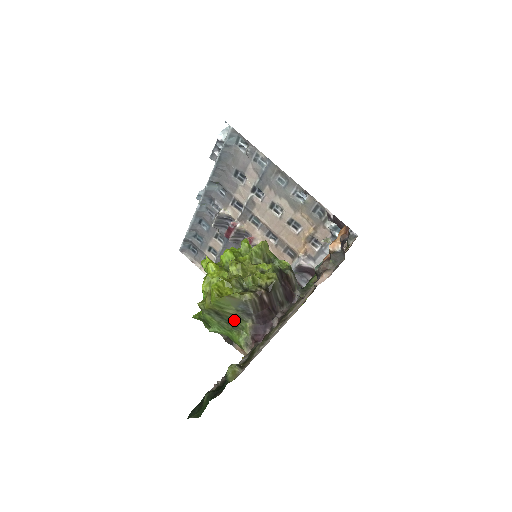
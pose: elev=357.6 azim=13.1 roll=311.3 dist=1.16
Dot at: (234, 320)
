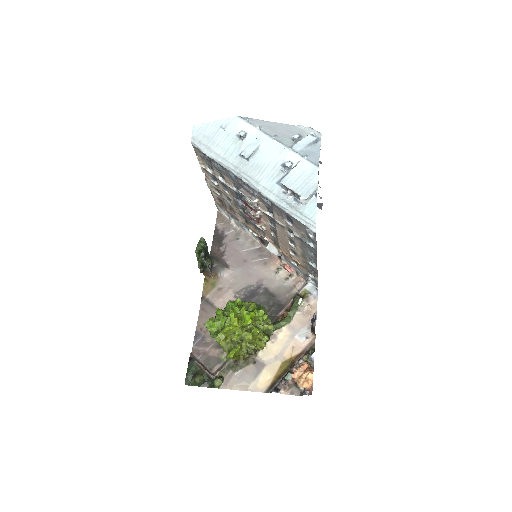
Dot at: occluded
